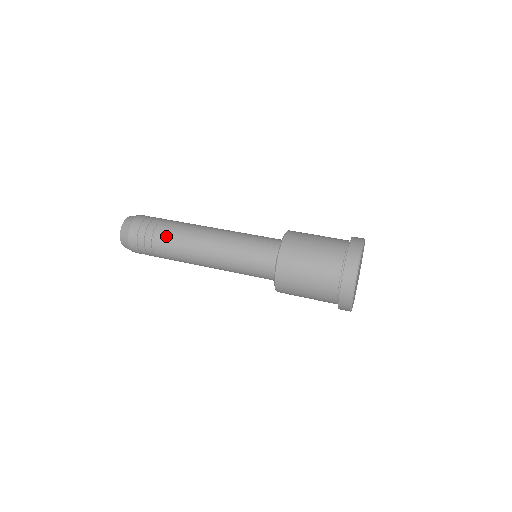
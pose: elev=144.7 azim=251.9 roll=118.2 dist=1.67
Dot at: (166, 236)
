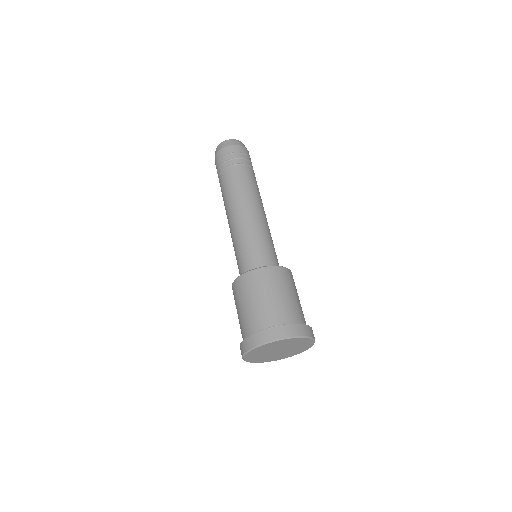
Dot at: (221, 187)
